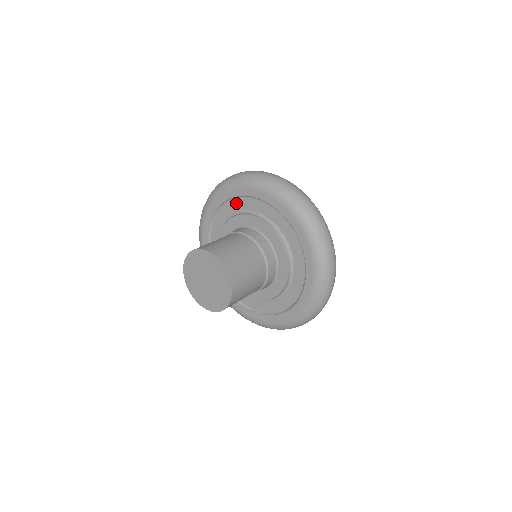
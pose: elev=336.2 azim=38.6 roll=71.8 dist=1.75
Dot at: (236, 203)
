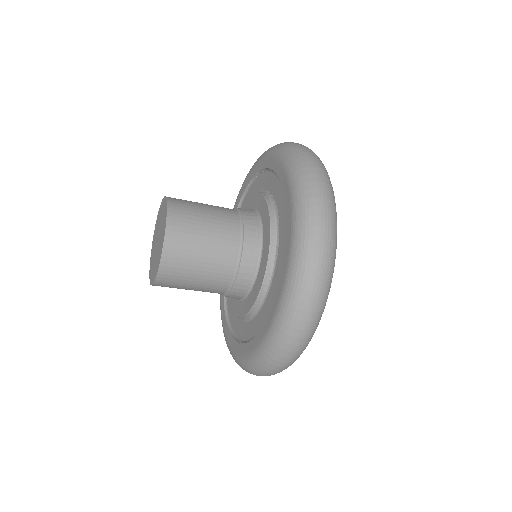
Dot at: (255, 185)
